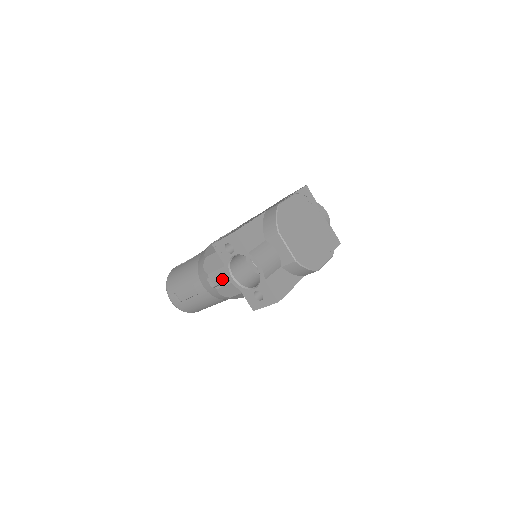
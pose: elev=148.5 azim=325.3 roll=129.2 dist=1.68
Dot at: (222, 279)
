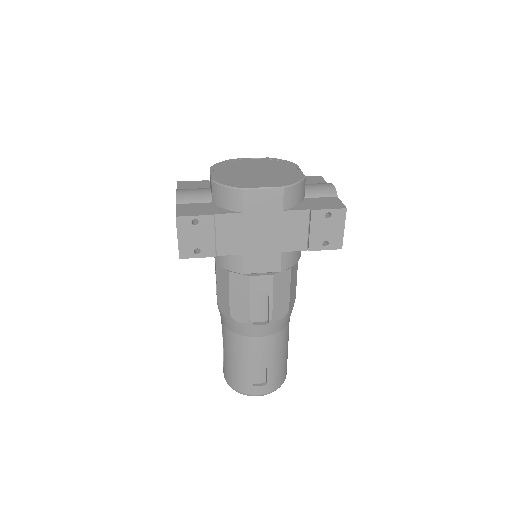
Dot at: occluded
